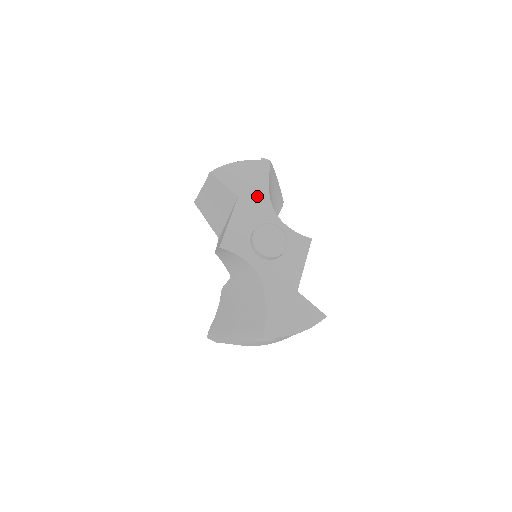
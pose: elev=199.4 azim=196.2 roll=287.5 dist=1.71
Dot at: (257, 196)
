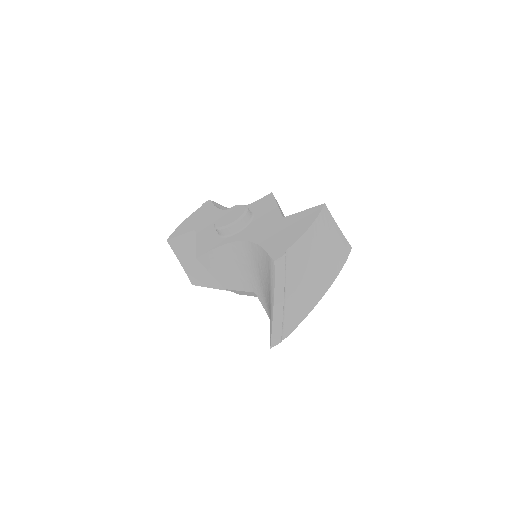
Dot at: (210, 217)
